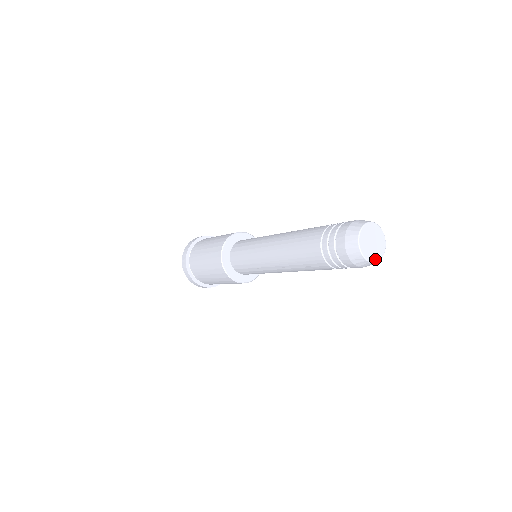
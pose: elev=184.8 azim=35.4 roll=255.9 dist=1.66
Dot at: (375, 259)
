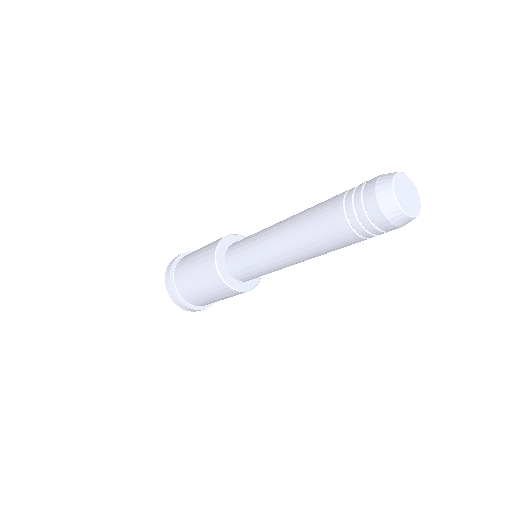
Dot at: (412, 213)
